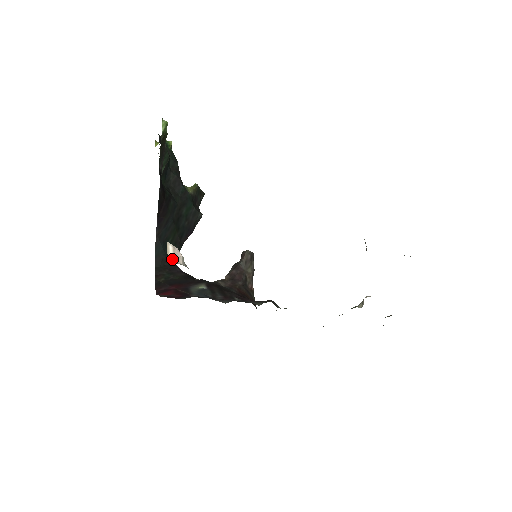
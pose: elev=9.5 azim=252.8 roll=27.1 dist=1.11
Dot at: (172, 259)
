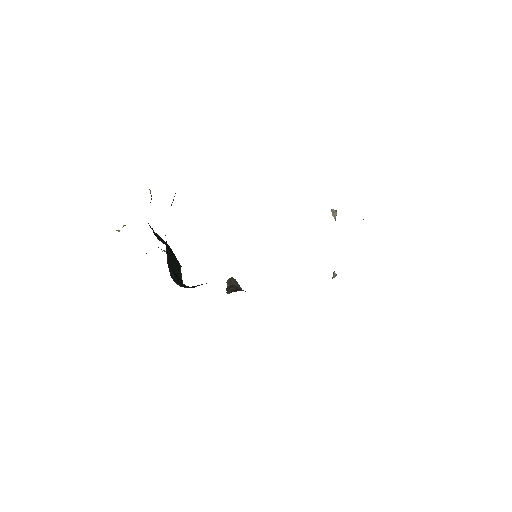
Dot at: occluded
